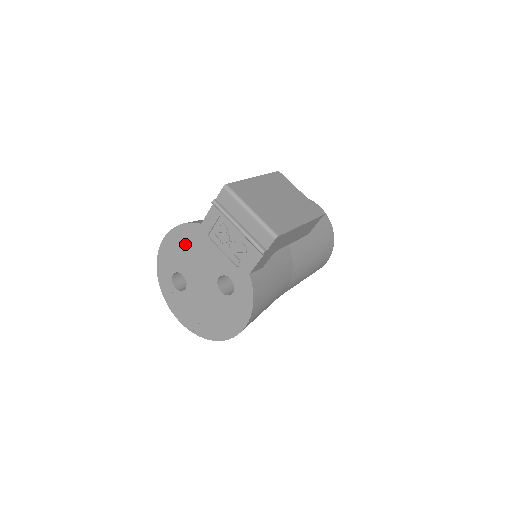
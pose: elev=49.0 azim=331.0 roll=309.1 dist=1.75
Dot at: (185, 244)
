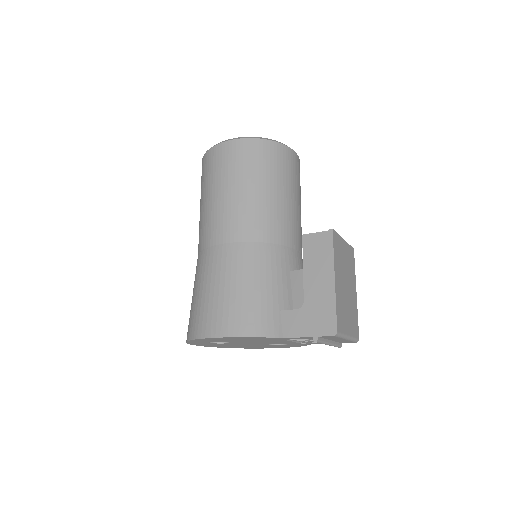
Dot at: occluded
